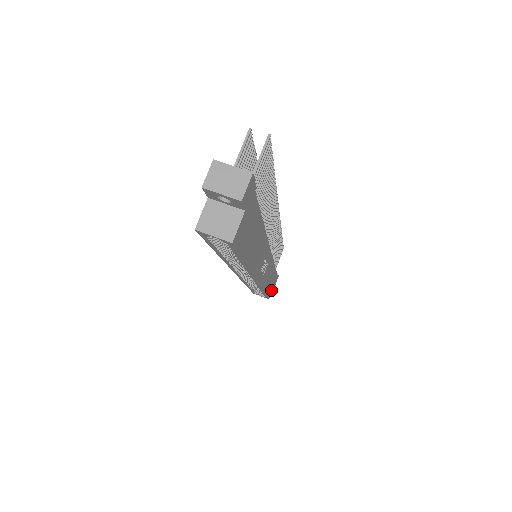
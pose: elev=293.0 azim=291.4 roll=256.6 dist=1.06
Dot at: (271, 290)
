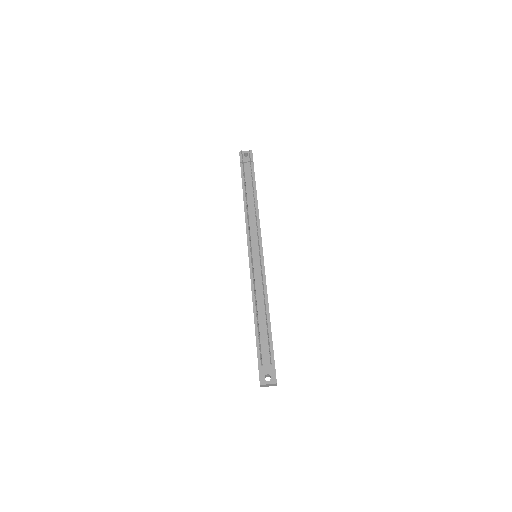
Dot at: occluded
